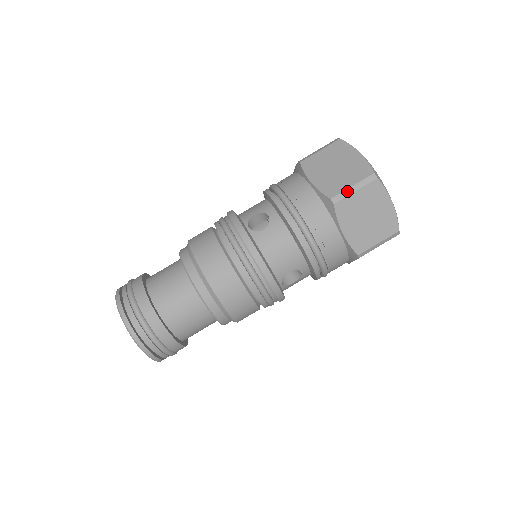
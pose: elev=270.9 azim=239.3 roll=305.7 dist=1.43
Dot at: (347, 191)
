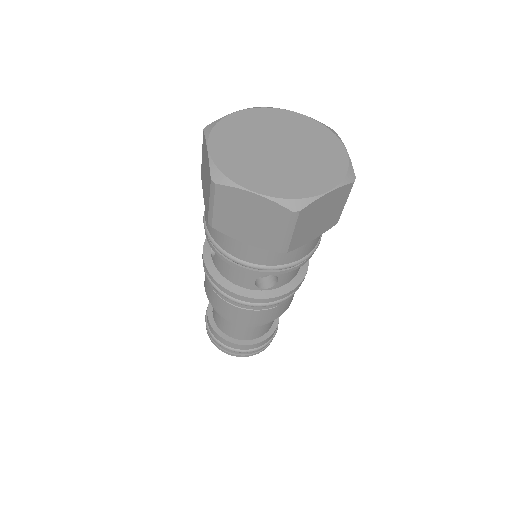
Dot at: (210, 210)
